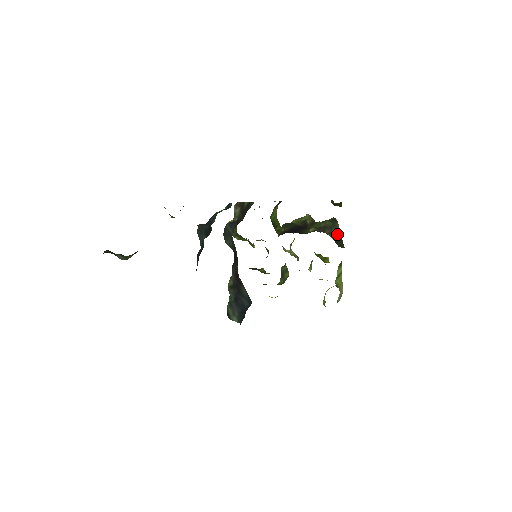
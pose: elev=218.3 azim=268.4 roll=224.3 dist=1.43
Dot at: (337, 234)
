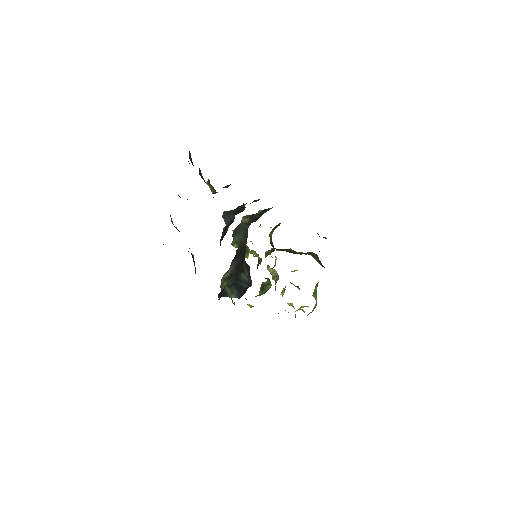
Dot at: (318, 260)
